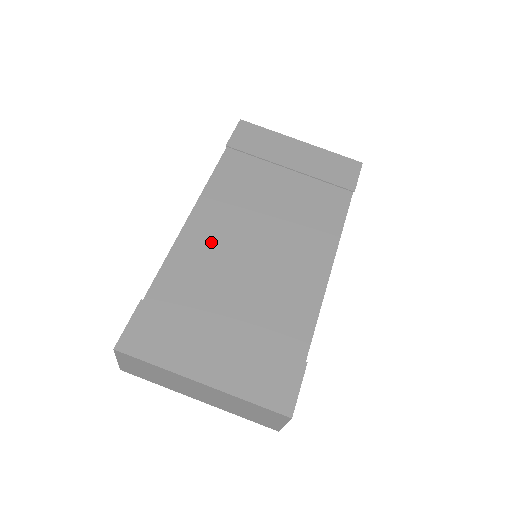
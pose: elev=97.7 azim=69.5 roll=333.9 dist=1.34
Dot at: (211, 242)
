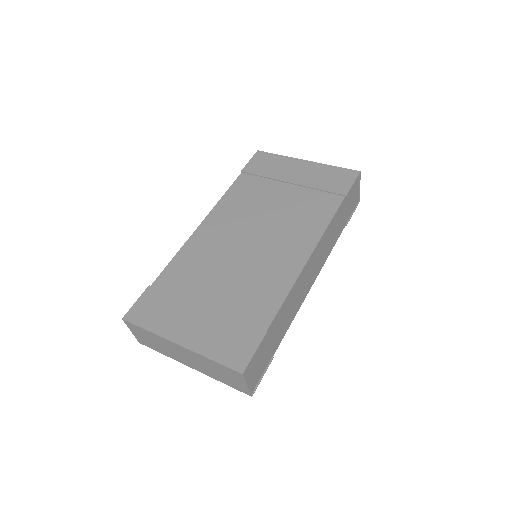
Dot at: (211, 243)
